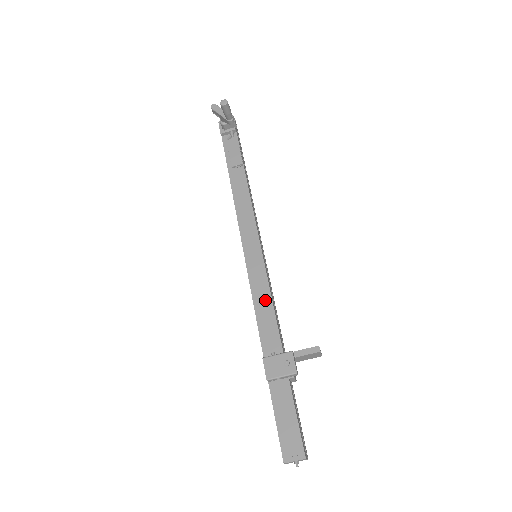
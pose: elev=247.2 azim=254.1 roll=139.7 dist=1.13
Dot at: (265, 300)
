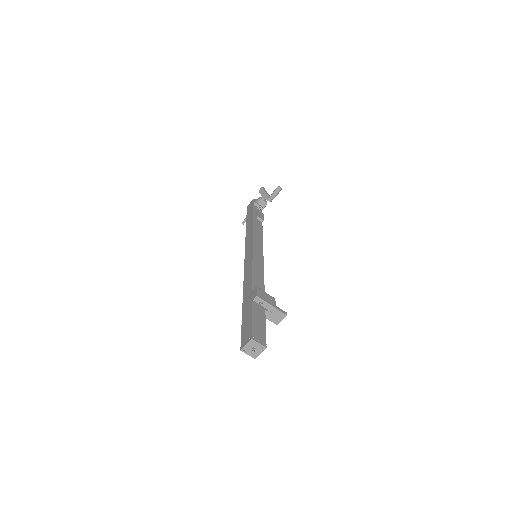
Dot at: (260, 272)
